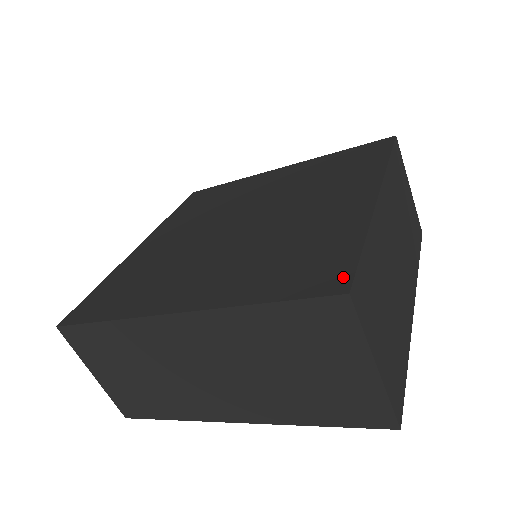
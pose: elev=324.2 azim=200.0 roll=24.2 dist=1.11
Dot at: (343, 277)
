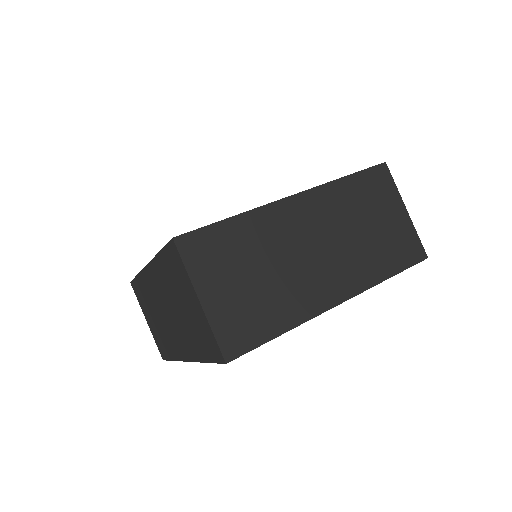
Dot at: occluded
